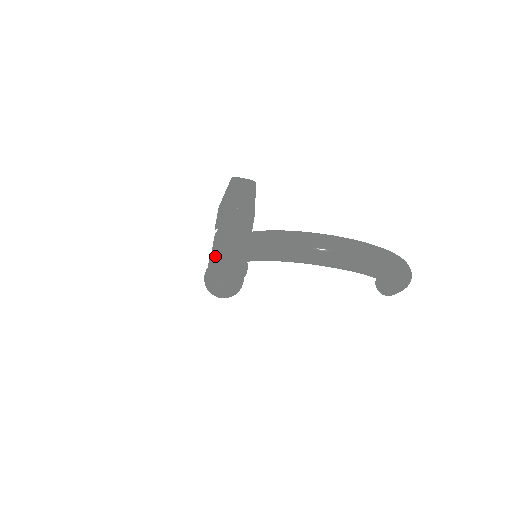
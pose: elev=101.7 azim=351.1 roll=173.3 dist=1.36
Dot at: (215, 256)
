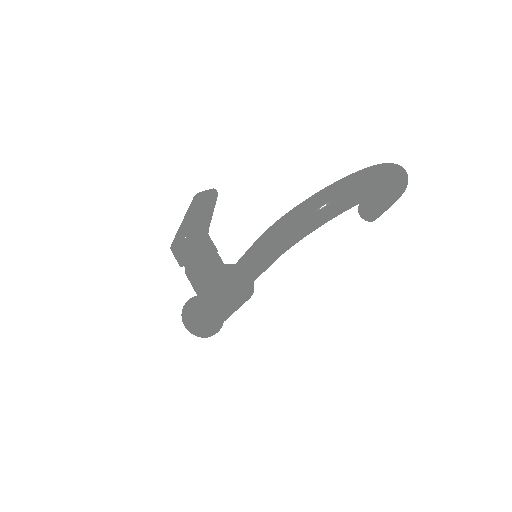
Dot at: (218, 281)
